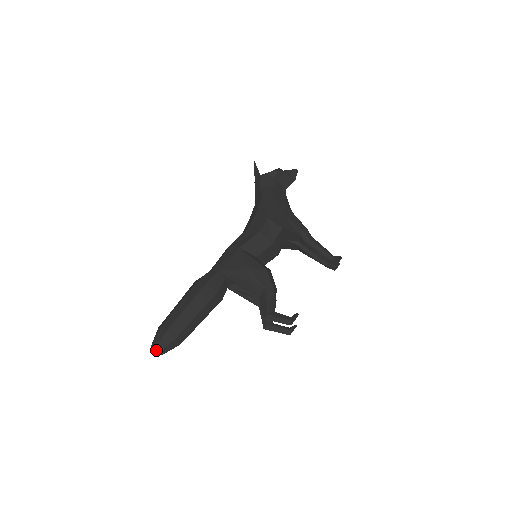
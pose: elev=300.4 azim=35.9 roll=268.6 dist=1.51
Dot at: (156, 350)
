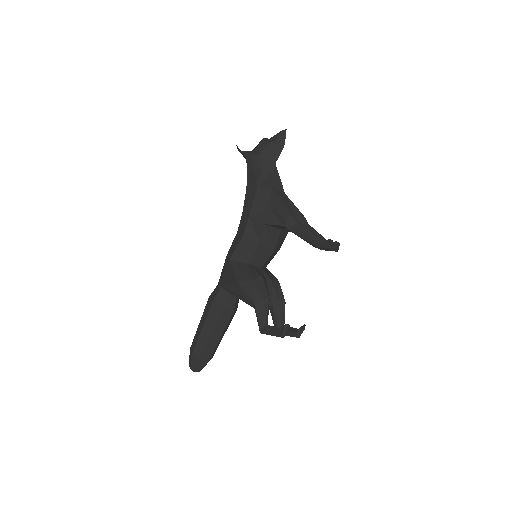
Dot at: (192, 369)
